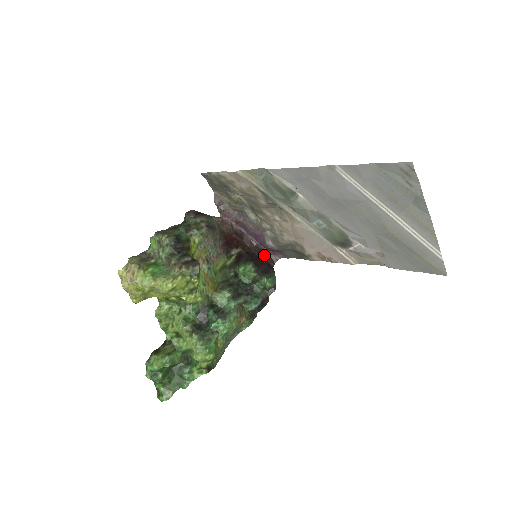
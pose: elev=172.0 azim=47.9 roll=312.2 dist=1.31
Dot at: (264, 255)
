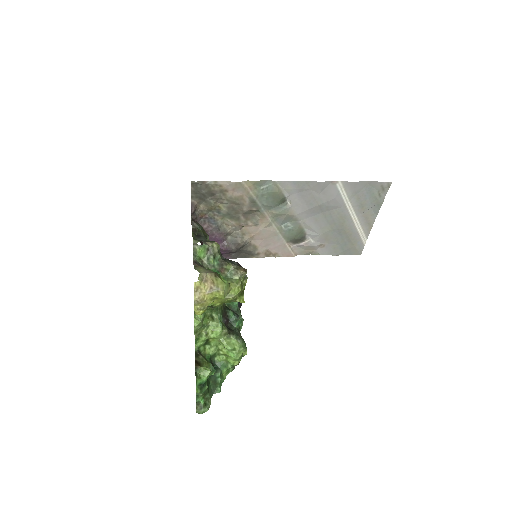
Dot at: occluded
